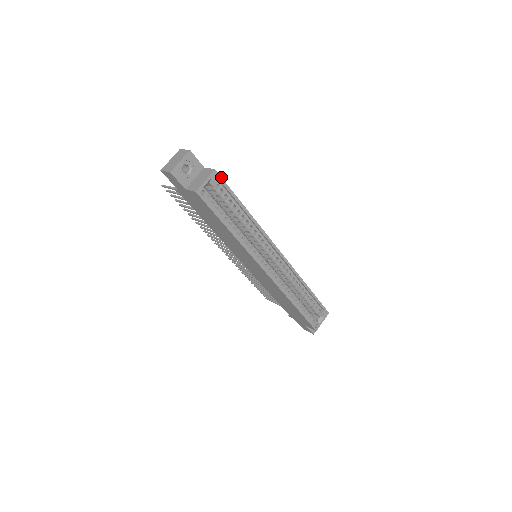
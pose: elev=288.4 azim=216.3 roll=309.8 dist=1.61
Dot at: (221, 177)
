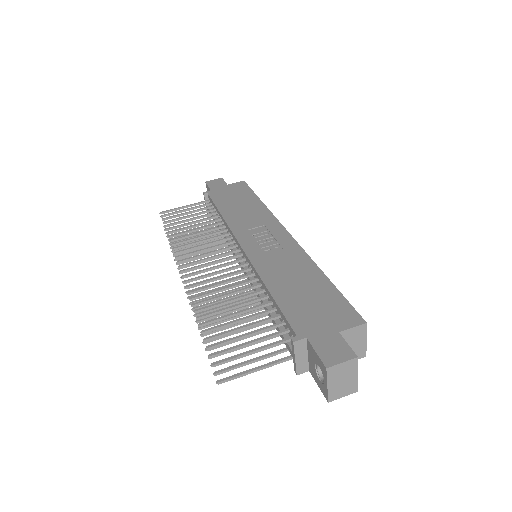
Dot at: (358, 313)
